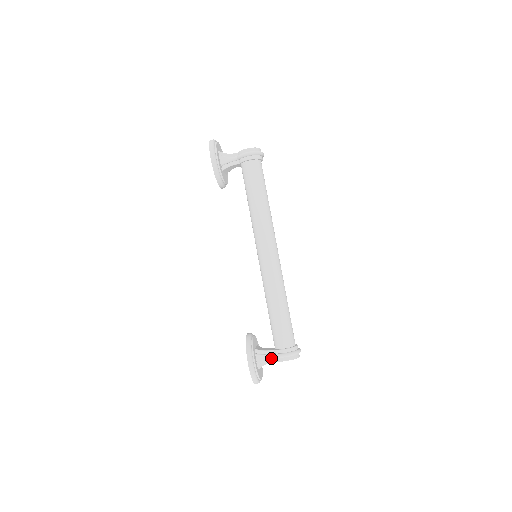
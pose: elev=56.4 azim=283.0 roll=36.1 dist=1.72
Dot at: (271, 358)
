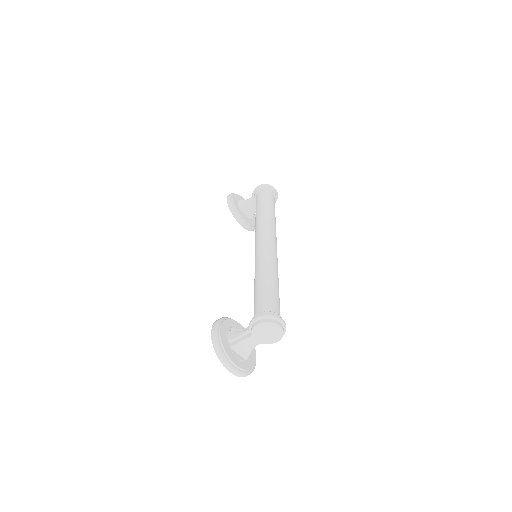
Dot at: (246, 333)
